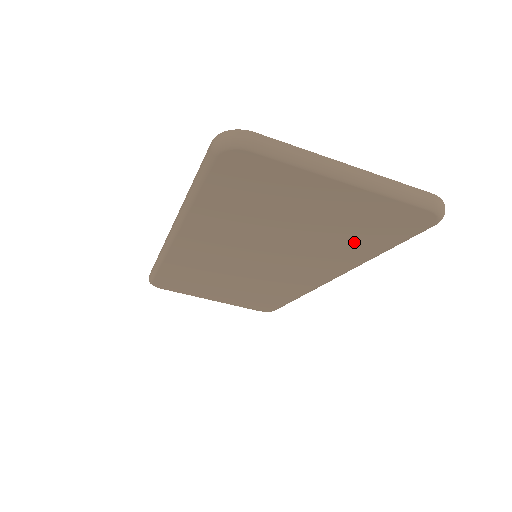
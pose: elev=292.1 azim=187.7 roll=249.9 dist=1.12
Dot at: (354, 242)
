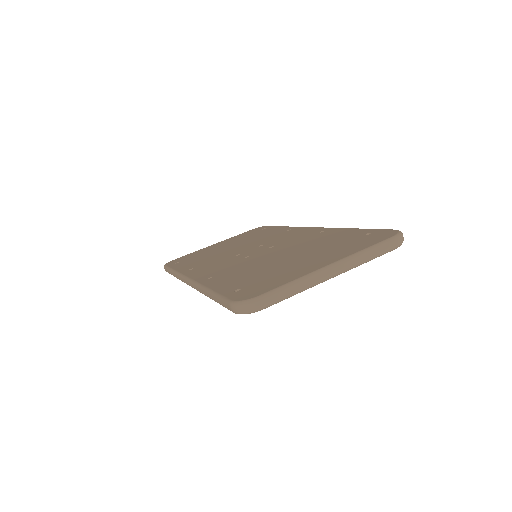
Dot at: occluded
